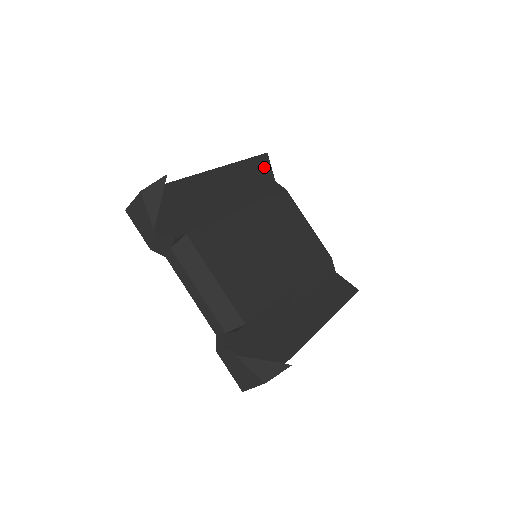
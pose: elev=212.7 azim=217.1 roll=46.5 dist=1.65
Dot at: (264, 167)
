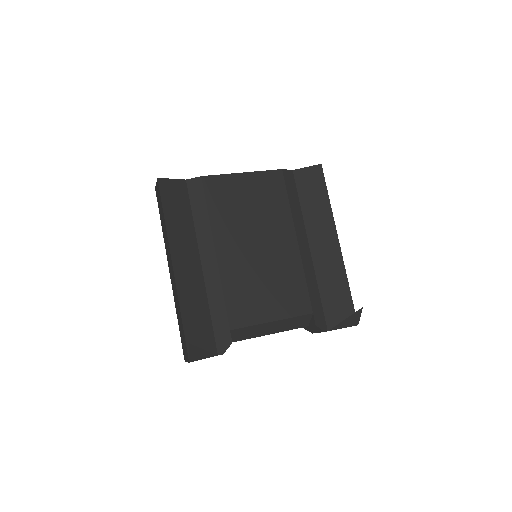
Dot at: (172, 191)
